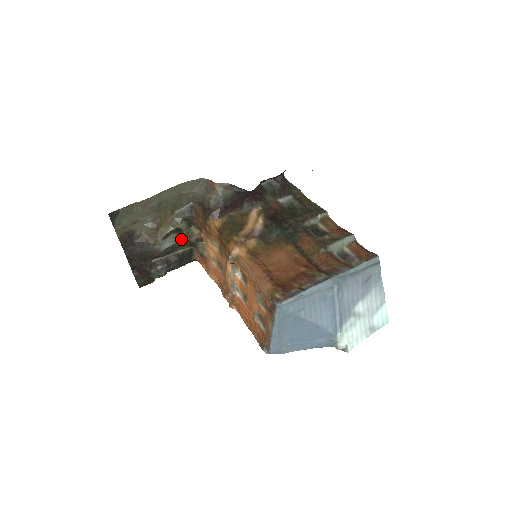
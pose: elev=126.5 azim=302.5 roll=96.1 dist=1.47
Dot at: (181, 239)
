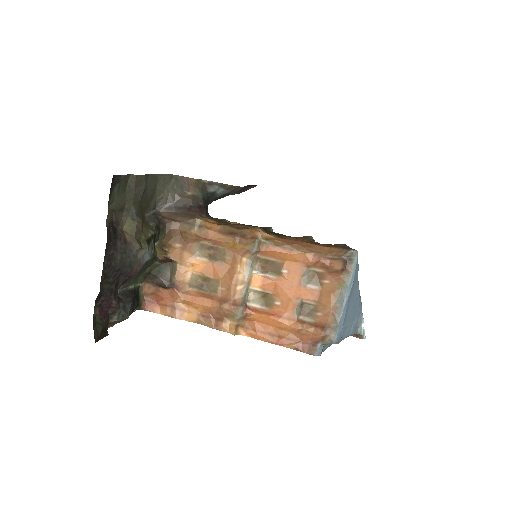
Dot at: (153, 254)
